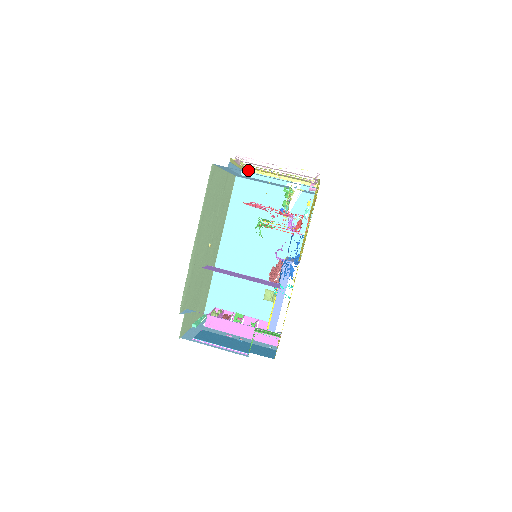
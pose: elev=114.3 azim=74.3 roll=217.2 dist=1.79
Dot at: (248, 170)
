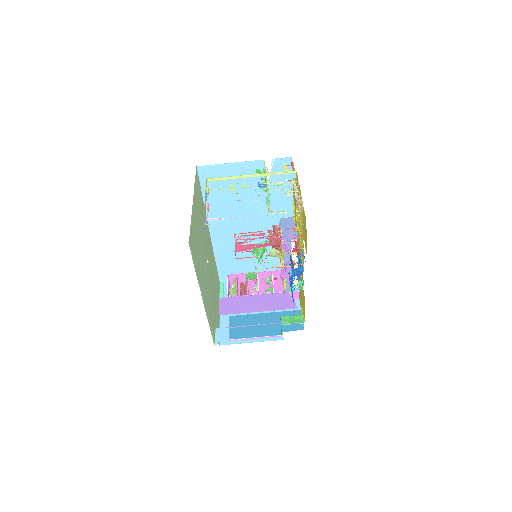
Dot at: (213, 180)
